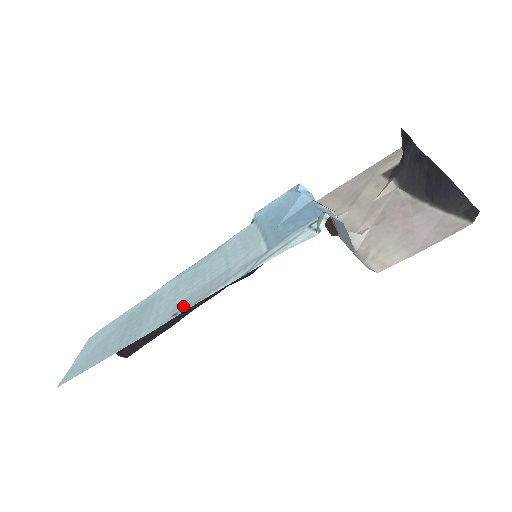
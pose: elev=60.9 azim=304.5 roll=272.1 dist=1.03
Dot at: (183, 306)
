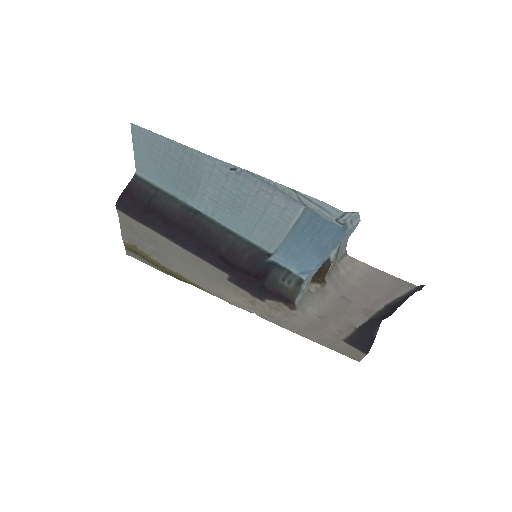
Dot at: (239, 175)
